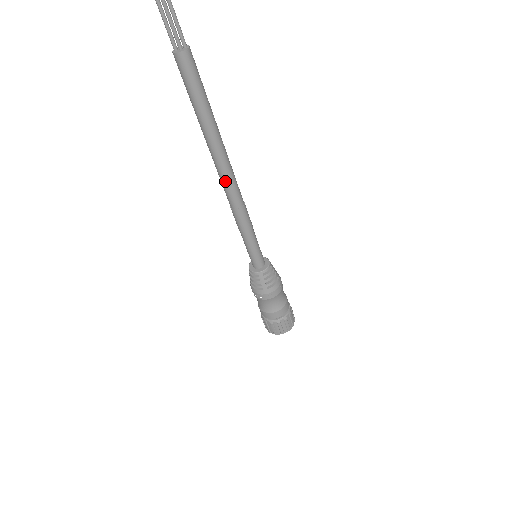
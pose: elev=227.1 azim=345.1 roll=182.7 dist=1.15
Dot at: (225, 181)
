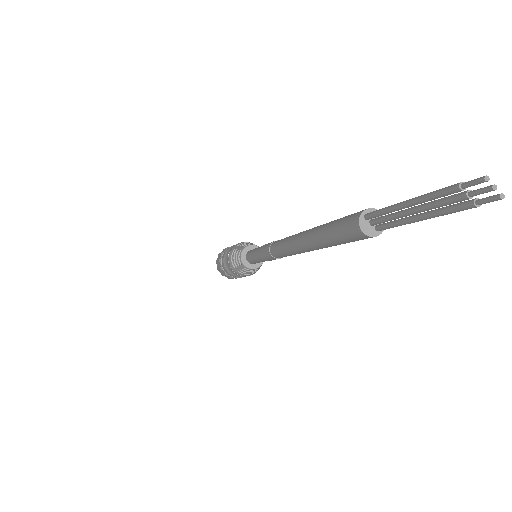
Dot at: (284, 250)
